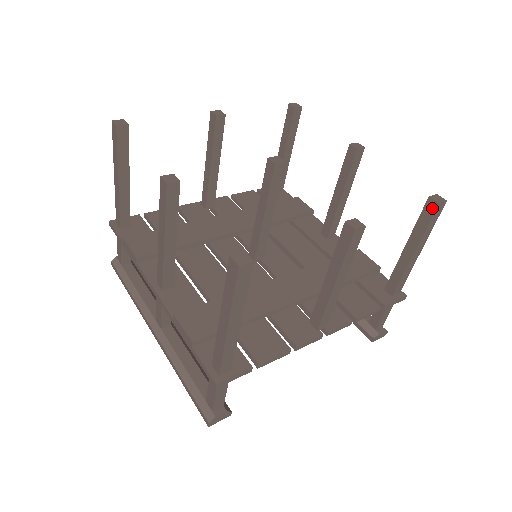
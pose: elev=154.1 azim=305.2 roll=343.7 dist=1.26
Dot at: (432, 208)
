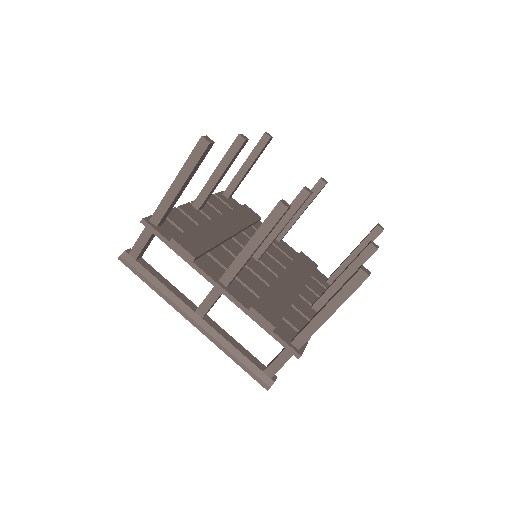
Dot at: (378, 232)
